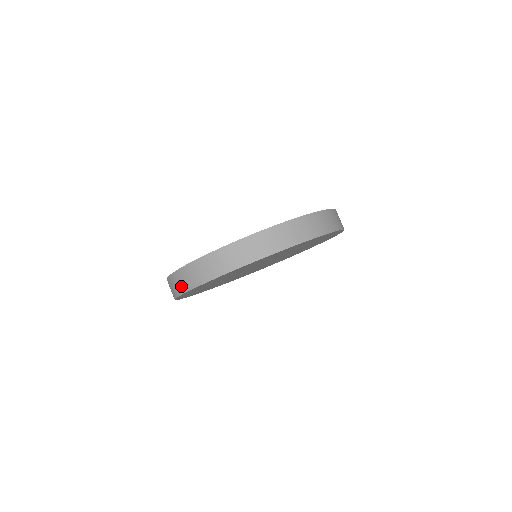
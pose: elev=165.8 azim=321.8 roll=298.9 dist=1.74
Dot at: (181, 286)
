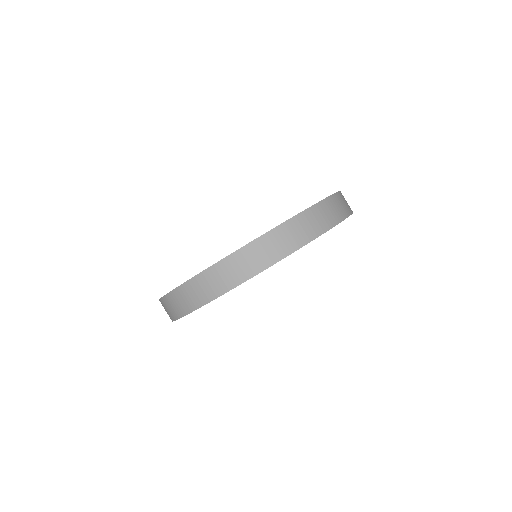
Dot at: occluded
